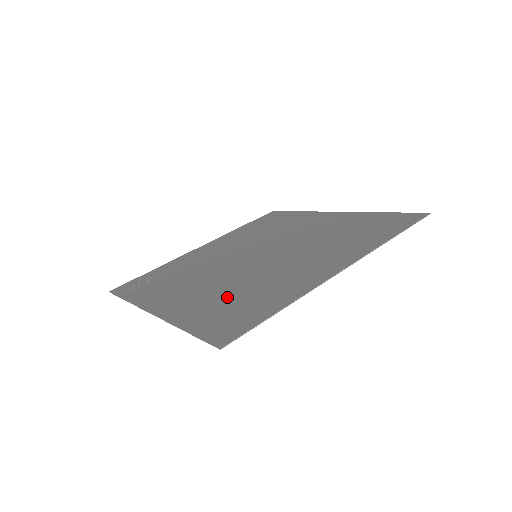
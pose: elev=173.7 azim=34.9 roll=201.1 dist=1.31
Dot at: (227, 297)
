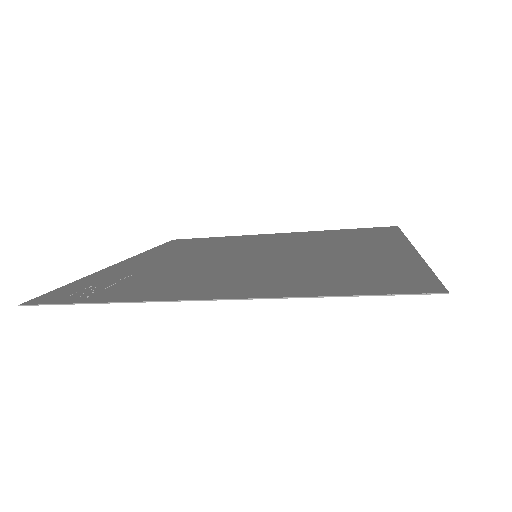
Dot at: (318, 273)
